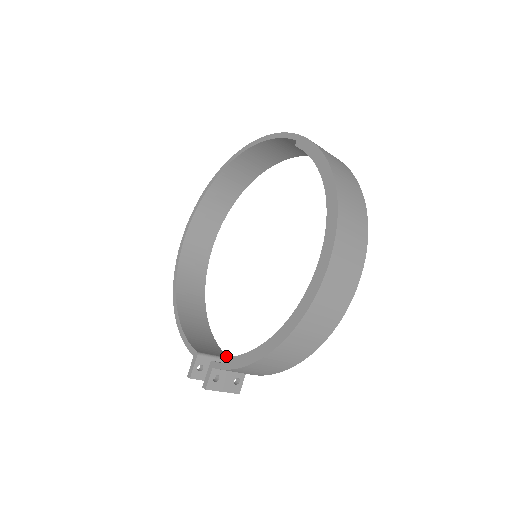
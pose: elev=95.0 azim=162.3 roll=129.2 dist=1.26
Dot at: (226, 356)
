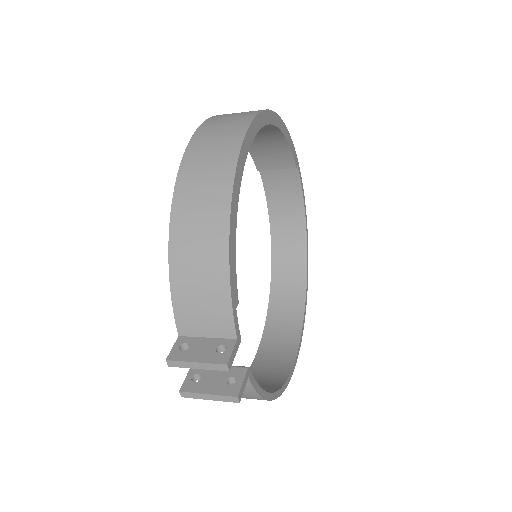
Dot at: occluded
